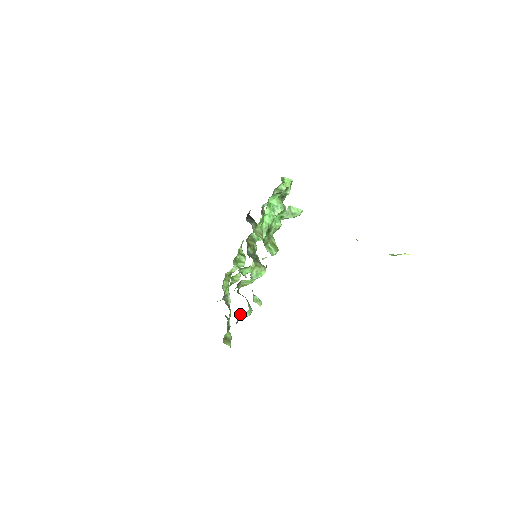
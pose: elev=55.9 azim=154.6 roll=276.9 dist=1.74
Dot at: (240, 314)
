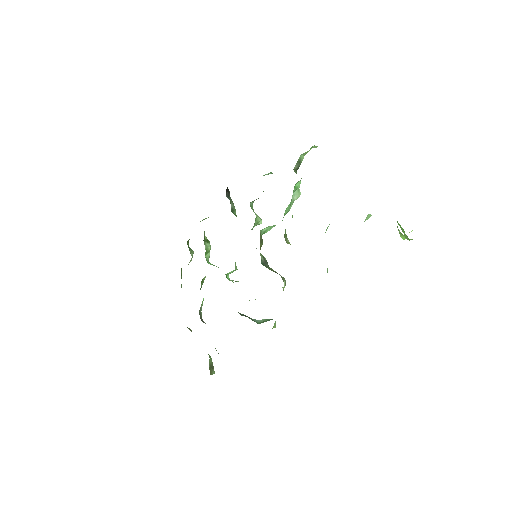
Dot at: occluded
